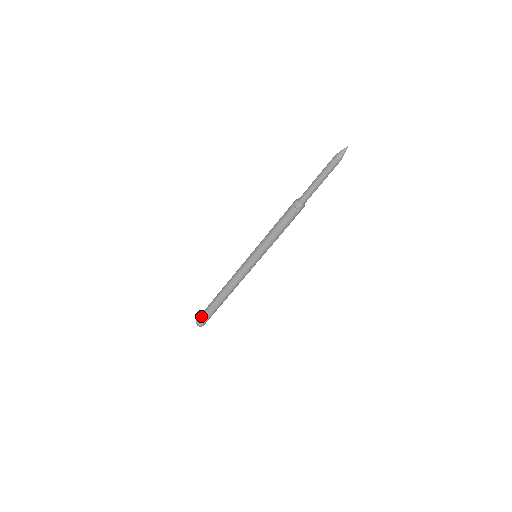
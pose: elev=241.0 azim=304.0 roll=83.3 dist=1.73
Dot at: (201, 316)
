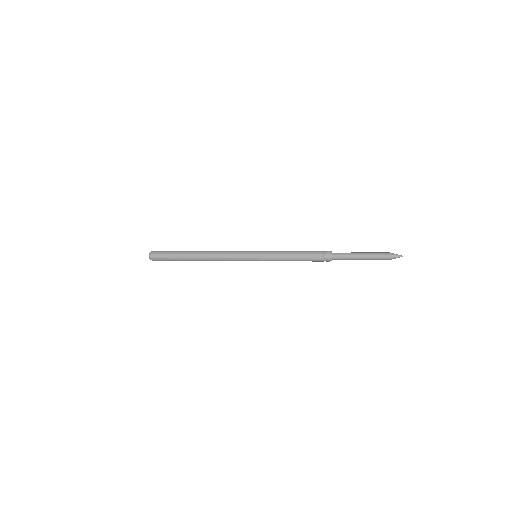
Dot at: (160, 256)
